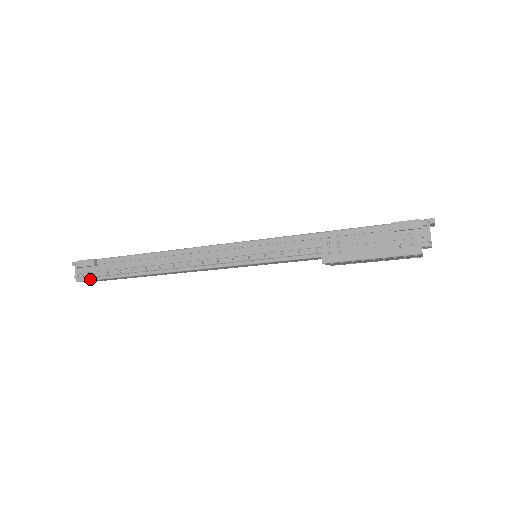
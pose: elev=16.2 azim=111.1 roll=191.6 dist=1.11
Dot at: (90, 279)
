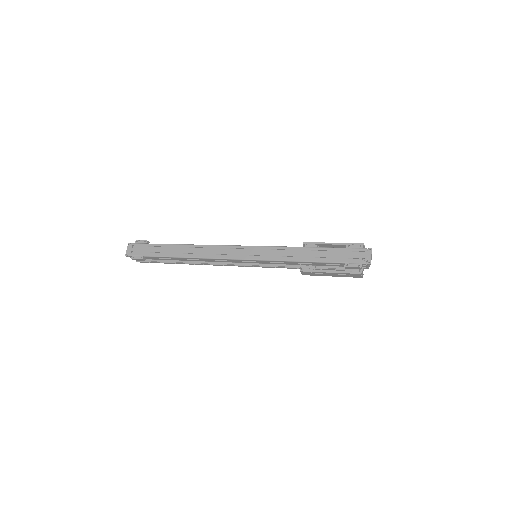
Dot at: occluded
